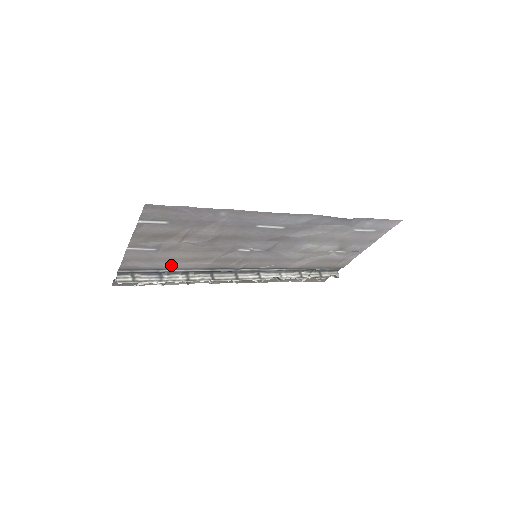
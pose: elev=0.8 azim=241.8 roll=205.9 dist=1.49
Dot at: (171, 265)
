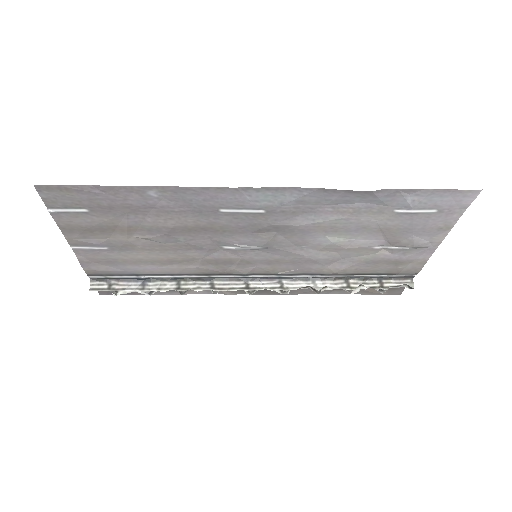
Dot at: (148, 269)
